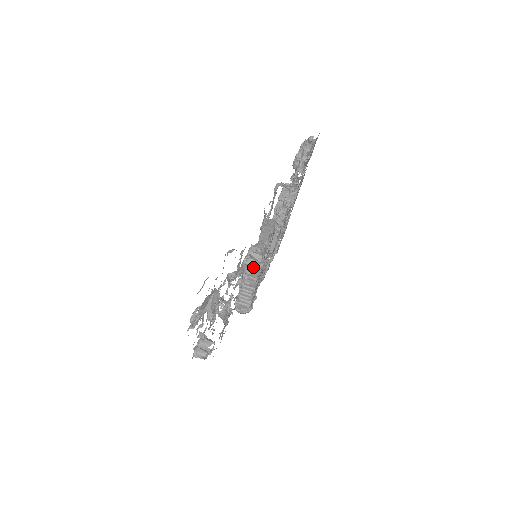
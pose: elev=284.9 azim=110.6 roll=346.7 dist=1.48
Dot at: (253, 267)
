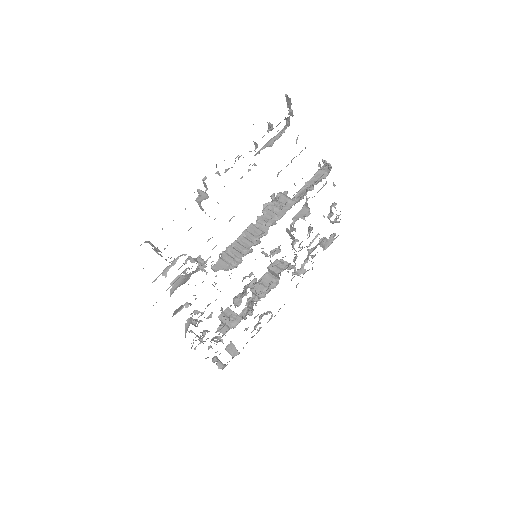
Dot at: (286, 199)
